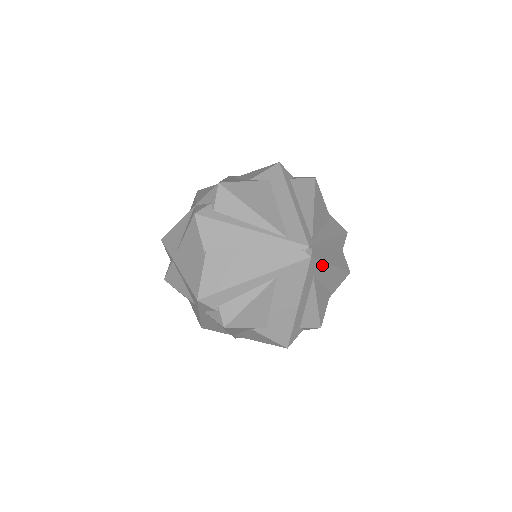
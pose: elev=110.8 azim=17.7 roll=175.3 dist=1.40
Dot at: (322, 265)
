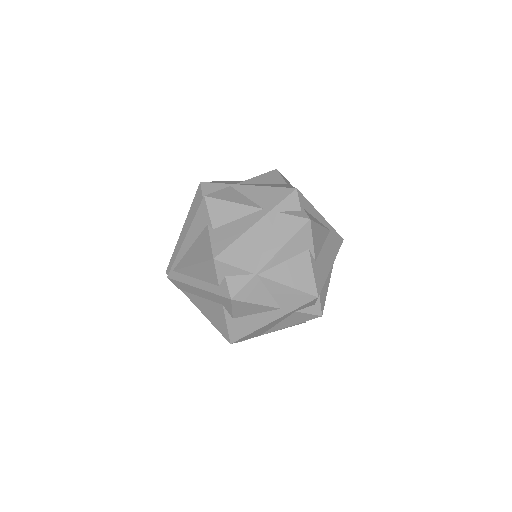
Dot at: occluded
